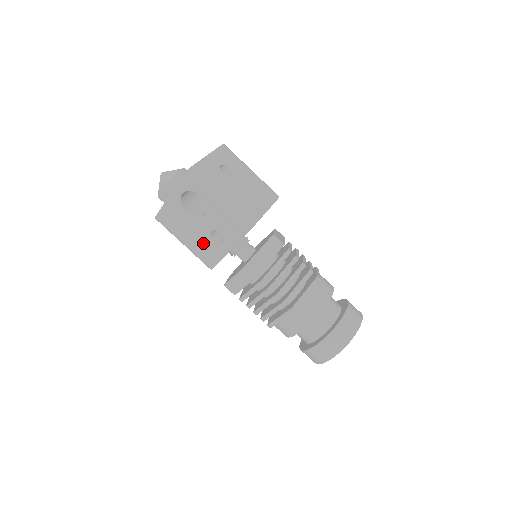
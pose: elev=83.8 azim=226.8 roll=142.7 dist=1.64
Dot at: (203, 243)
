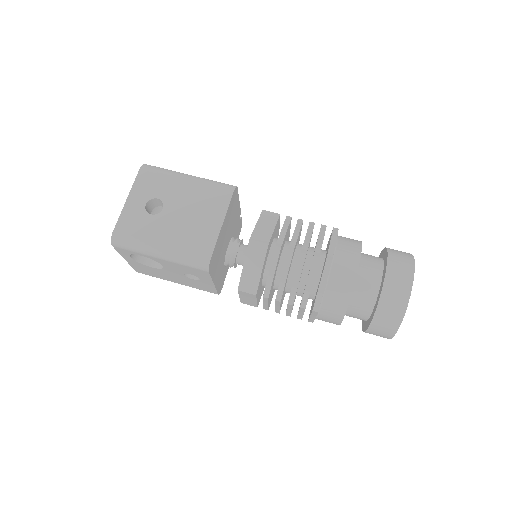
Dot at: (189, 282)
